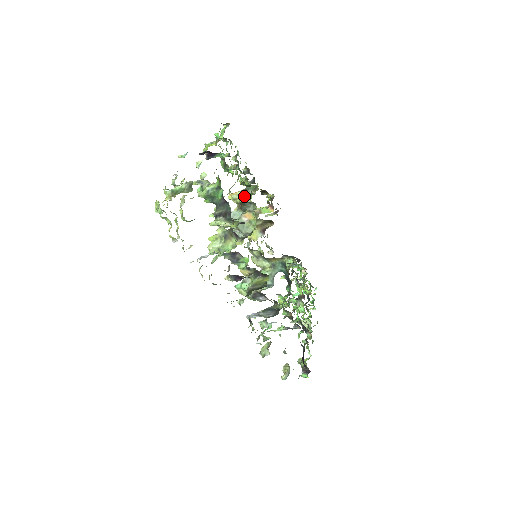
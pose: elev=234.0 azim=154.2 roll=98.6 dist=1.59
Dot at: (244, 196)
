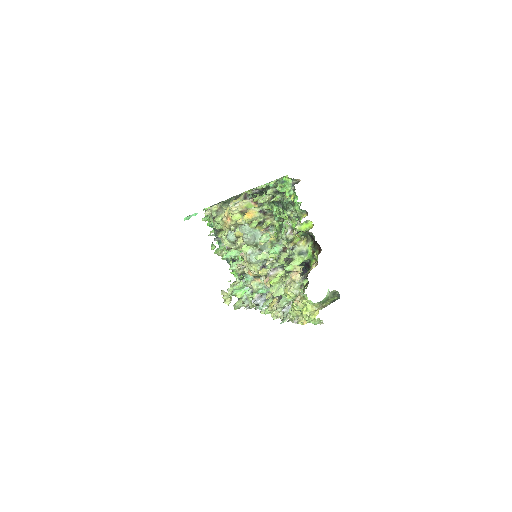
Dot at: occluded
